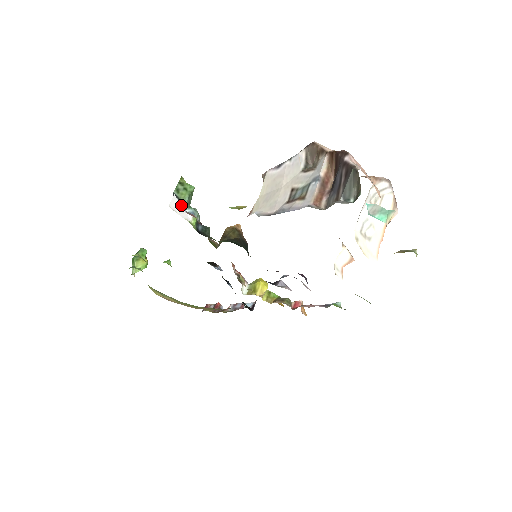
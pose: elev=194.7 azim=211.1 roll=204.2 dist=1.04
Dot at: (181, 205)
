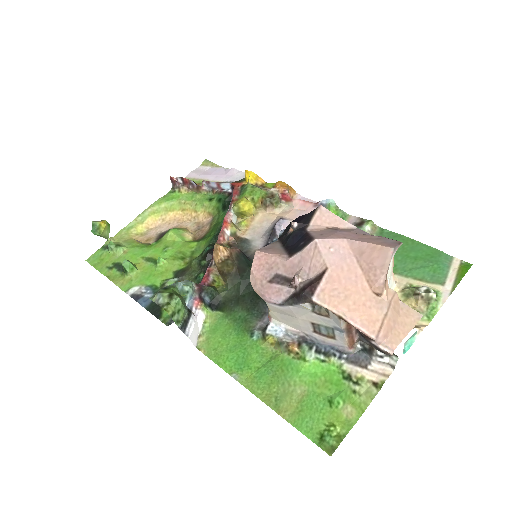
Dot at: (192, 324)
